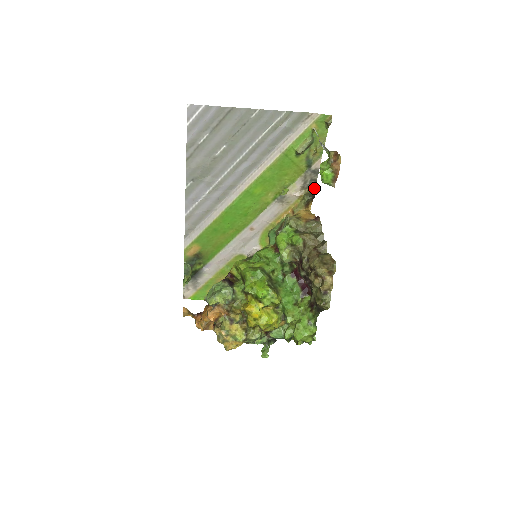
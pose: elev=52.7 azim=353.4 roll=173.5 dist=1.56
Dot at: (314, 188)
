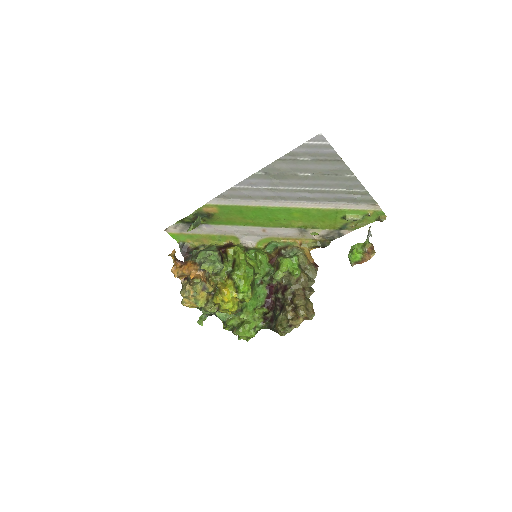
Dot at: (329, 242)
